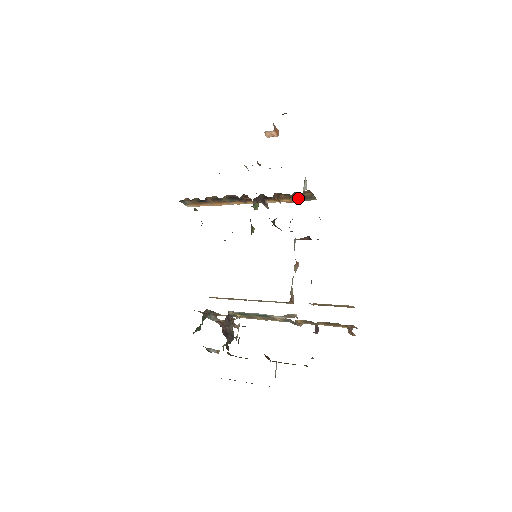
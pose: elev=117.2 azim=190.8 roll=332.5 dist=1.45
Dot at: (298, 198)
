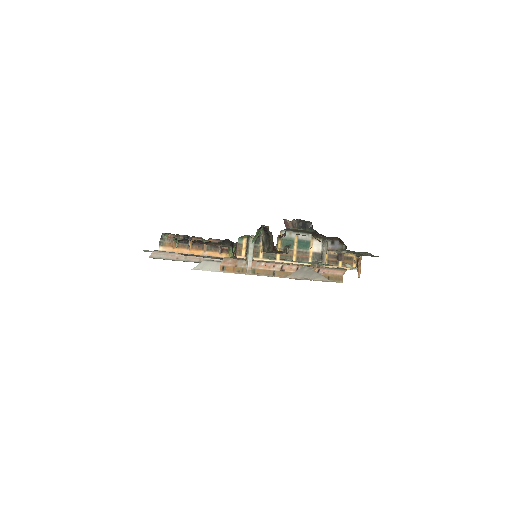
Dot at: occluded
